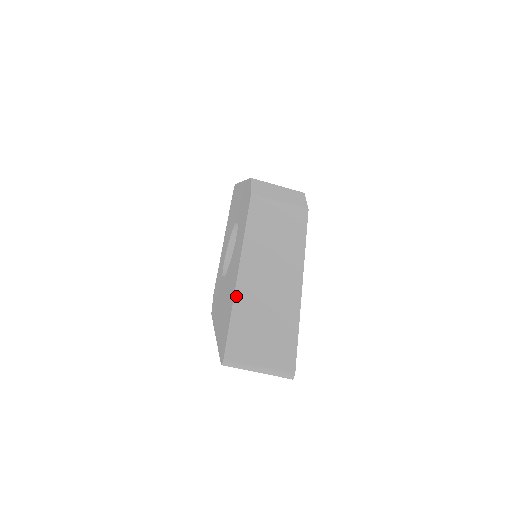
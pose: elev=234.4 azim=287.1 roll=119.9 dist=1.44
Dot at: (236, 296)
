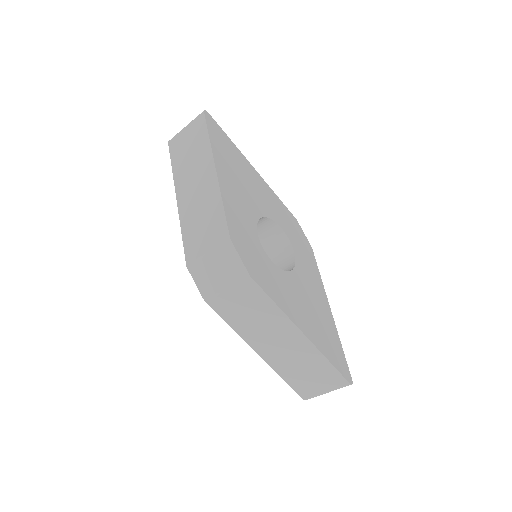
Dot at: (275, 369)
